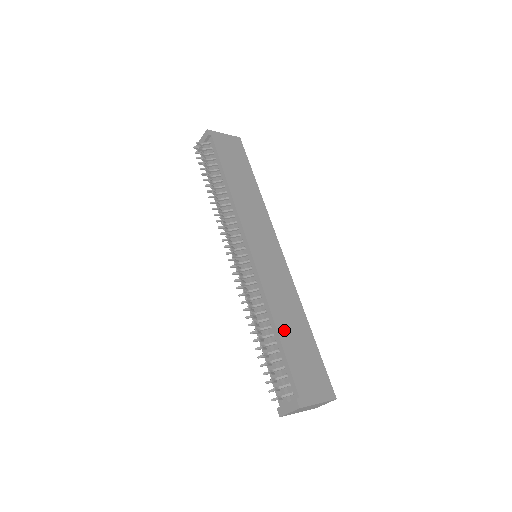
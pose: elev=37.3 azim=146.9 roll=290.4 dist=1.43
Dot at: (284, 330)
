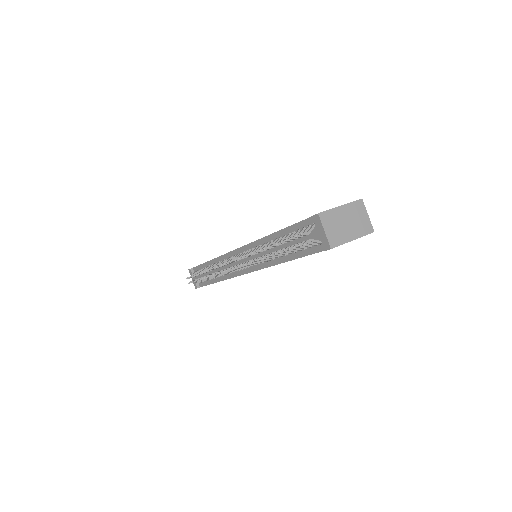
Dot at: occluded
